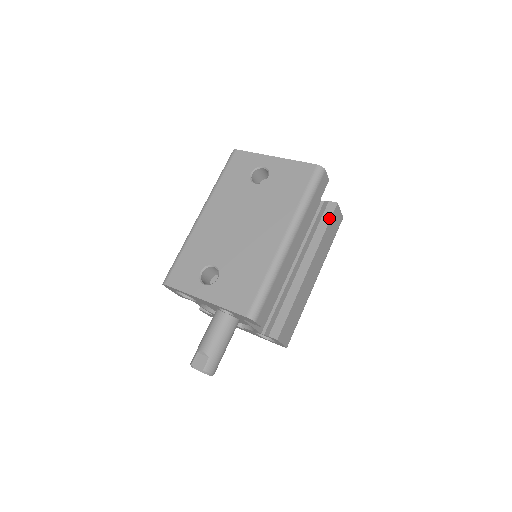
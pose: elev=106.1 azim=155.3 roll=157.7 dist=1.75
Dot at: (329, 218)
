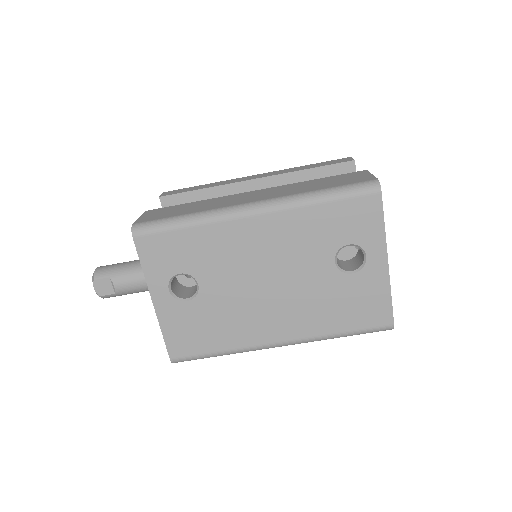
Dot at: occluded
